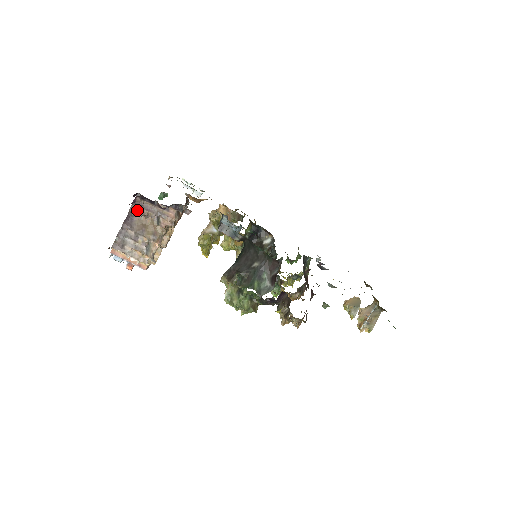
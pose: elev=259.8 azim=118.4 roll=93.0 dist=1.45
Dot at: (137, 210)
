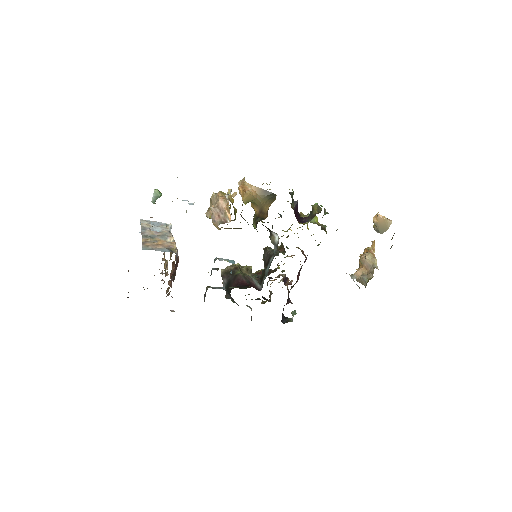
Dot at: occluded
